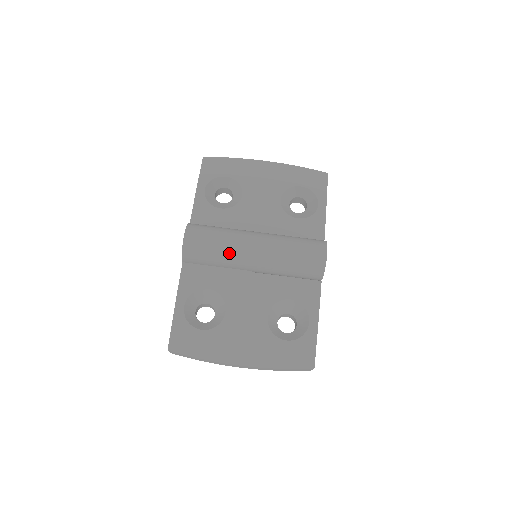
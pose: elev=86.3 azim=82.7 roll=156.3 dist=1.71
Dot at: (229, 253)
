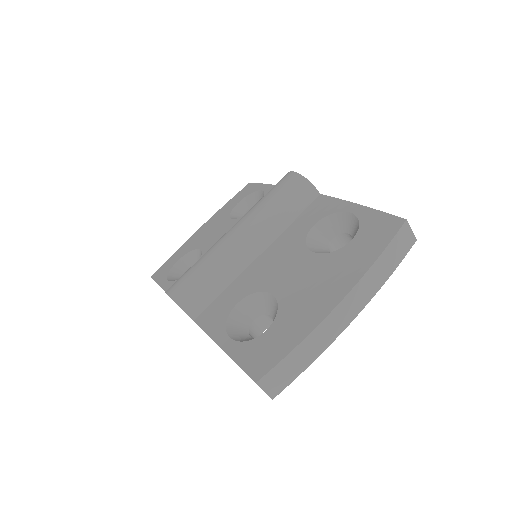
Dot at: (218, 259)
